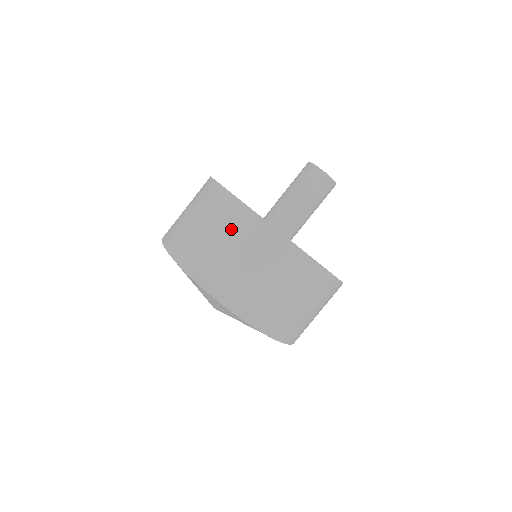
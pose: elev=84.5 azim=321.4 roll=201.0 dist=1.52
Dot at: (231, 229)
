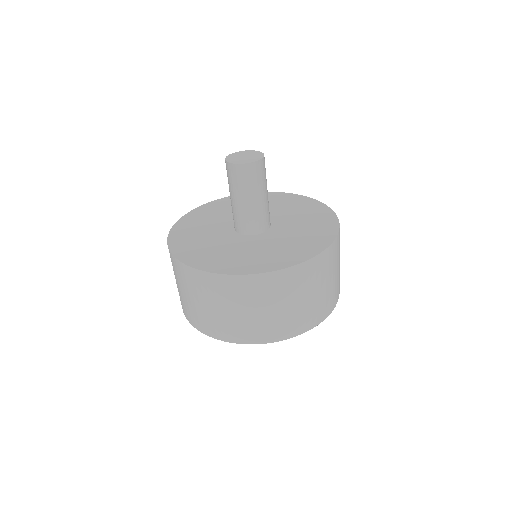
Dot at: (177, 276)
